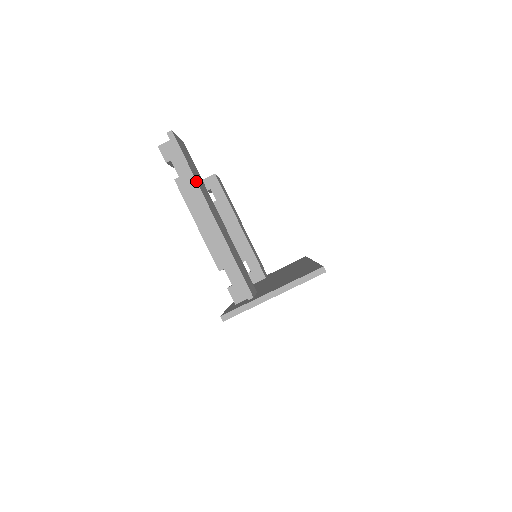
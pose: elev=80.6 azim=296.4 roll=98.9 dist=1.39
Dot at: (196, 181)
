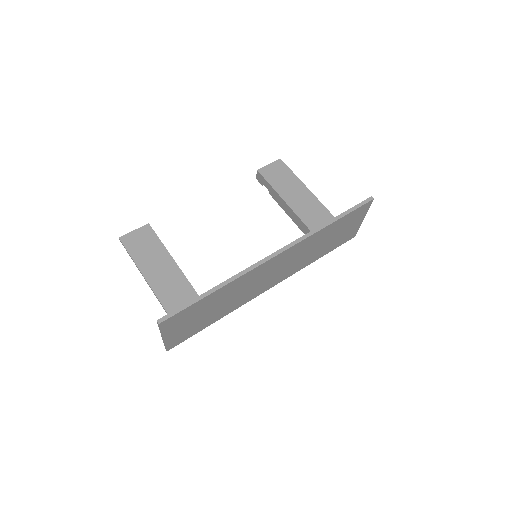
Dot at: (135, 264)
